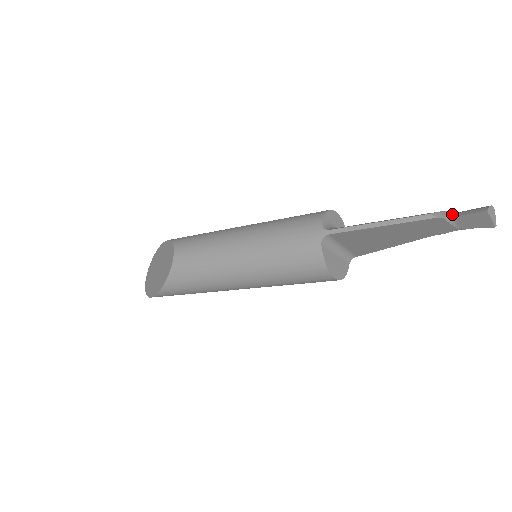
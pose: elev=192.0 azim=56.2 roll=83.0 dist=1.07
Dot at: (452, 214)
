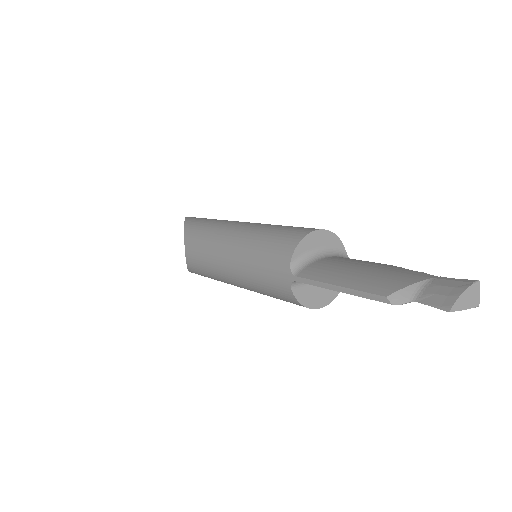
Dot at: (417, 293)
